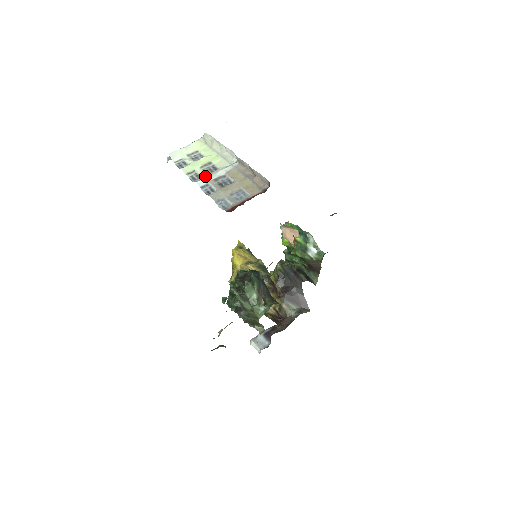
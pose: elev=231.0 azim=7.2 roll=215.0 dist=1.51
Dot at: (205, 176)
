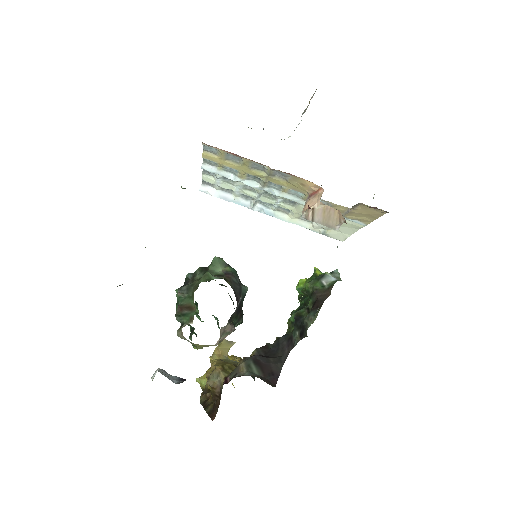
Dot at: occluded
